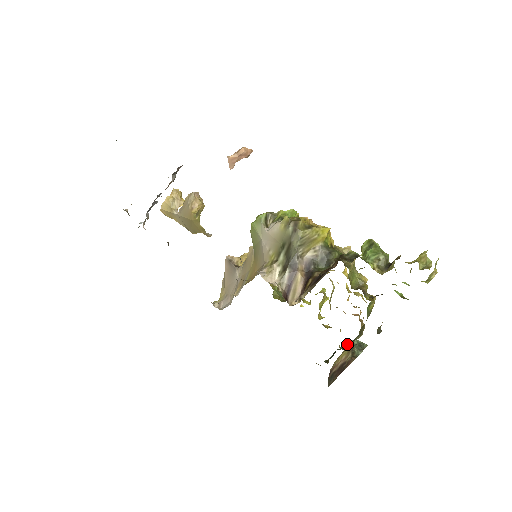
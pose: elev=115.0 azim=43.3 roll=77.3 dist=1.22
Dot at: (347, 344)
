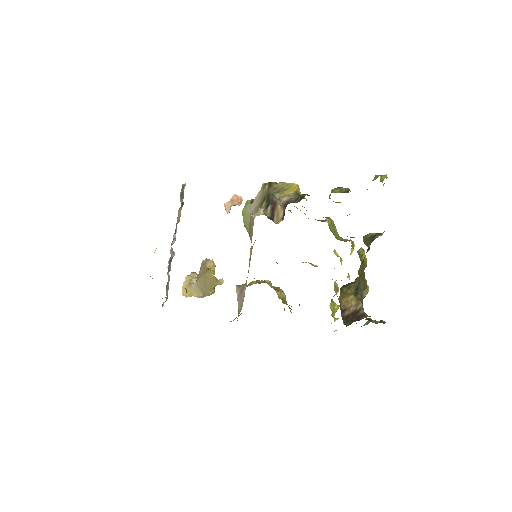
Dot at: (365, 324)
